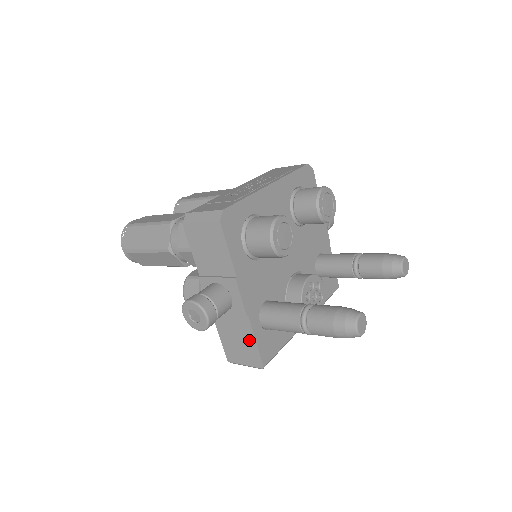
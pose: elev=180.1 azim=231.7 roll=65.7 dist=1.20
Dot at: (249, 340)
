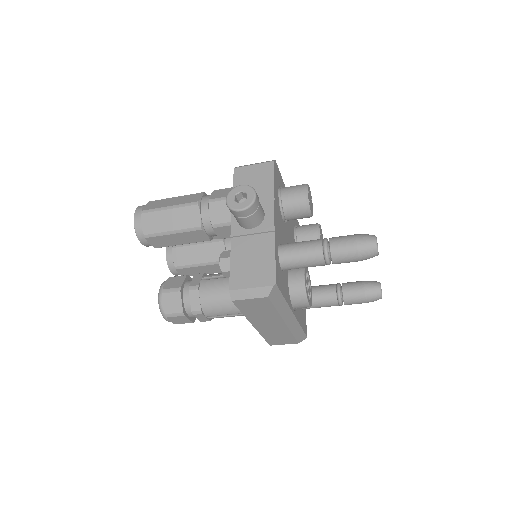
Dot at: (267, 257)
